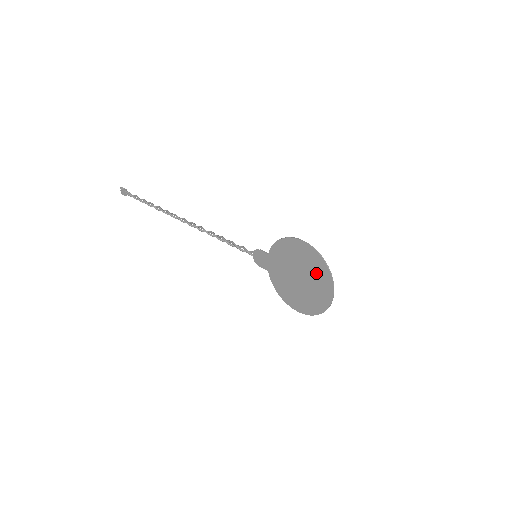
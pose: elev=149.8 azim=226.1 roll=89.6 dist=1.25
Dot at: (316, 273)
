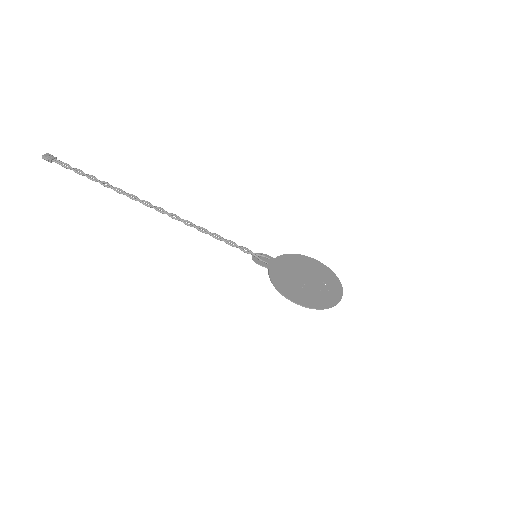
Dot at: (320, 297)
